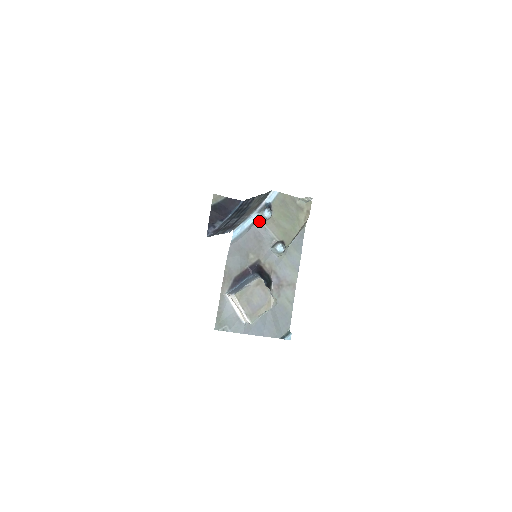
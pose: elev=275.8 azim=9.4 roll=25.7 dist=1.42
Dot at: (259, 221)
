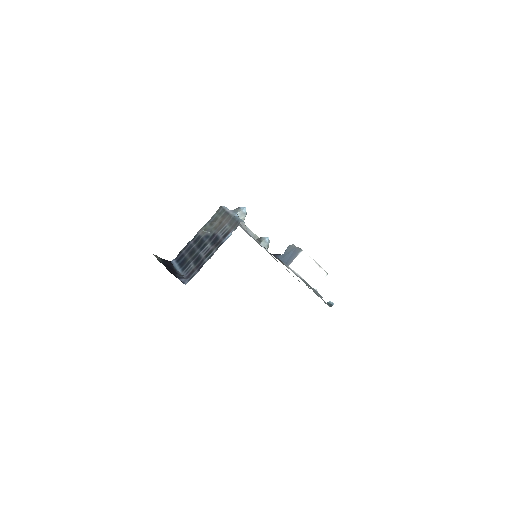
Dot at: (240, 222)
